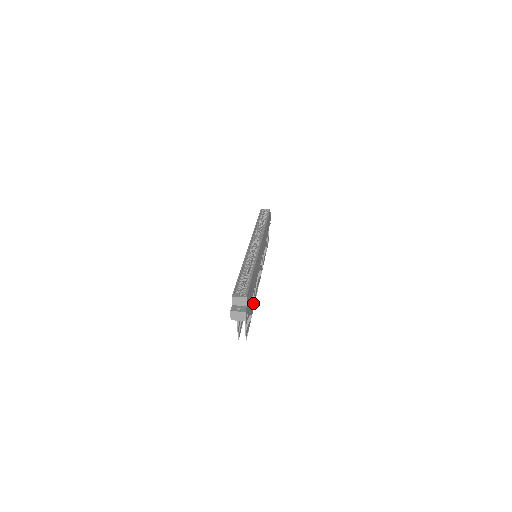
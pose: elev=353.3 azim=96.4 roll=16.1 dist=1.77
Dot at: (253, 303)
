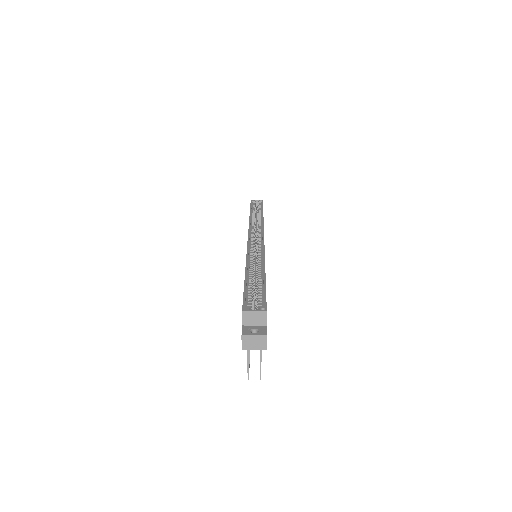
Dot at: occluded
